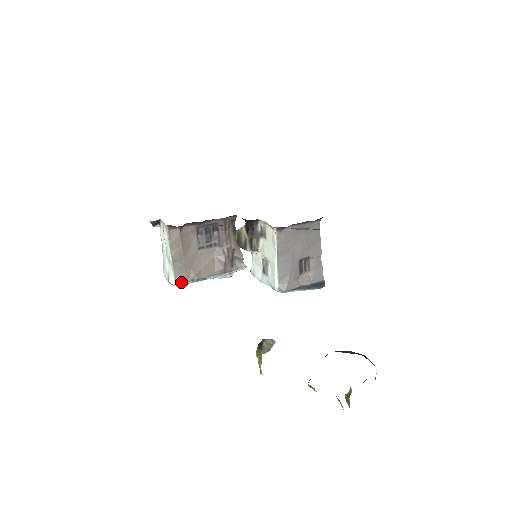
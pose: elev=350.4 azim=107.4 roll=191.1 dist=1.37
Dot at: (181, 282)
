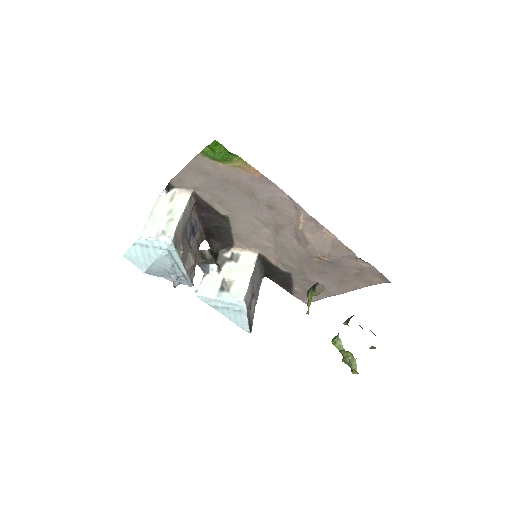
Dot at: (175, 244)
